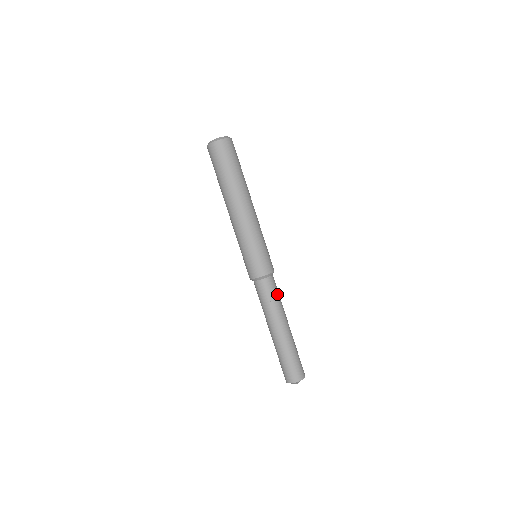
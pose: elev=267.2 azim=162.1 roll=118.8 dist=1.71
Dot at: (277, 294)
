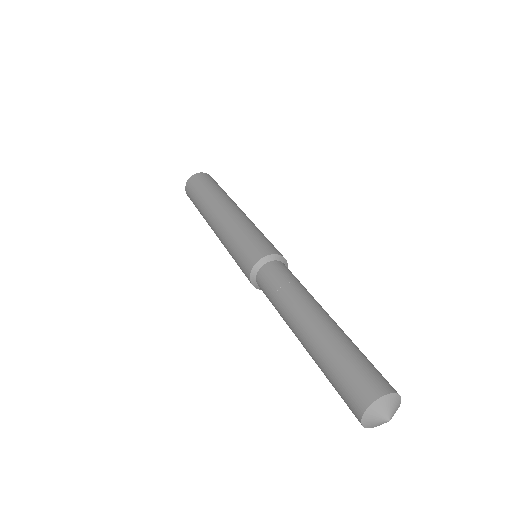
Dot at: (297, 280)
